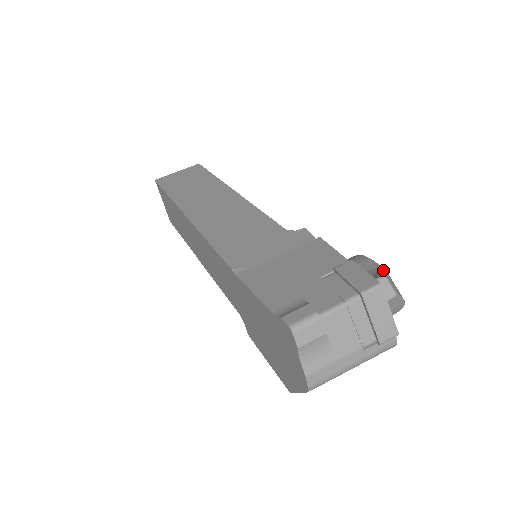
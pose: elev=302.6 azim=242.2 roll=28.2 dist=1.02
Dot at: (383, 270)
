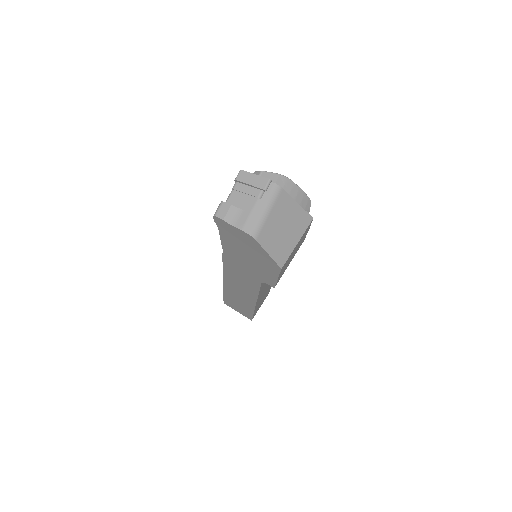
Dot at: occluded
